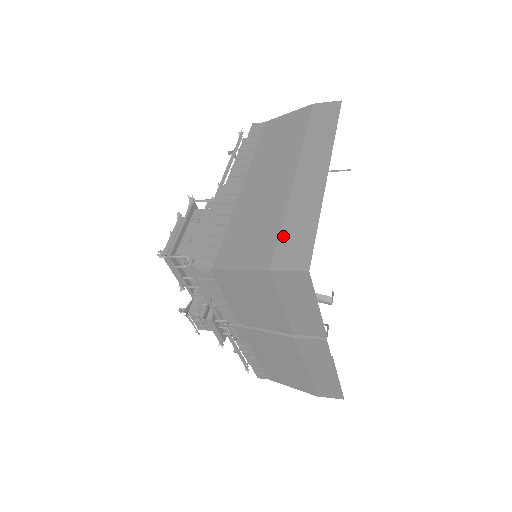
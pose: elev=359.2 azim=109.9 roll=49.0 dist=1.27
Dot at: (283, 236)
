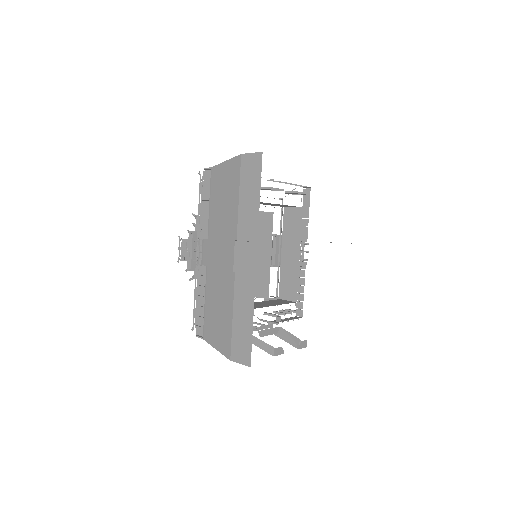
Dot at: occluded
